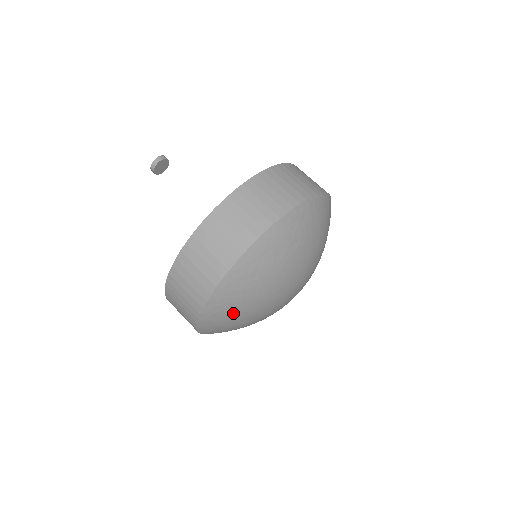
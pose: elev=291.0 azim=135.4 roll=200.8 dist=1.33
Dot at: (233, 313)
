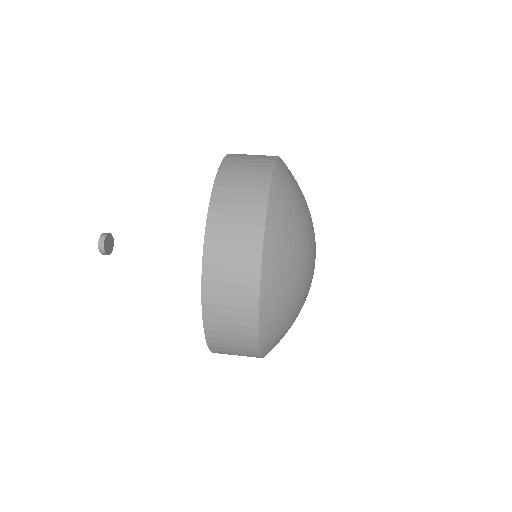
Dot at: (284, 313)
